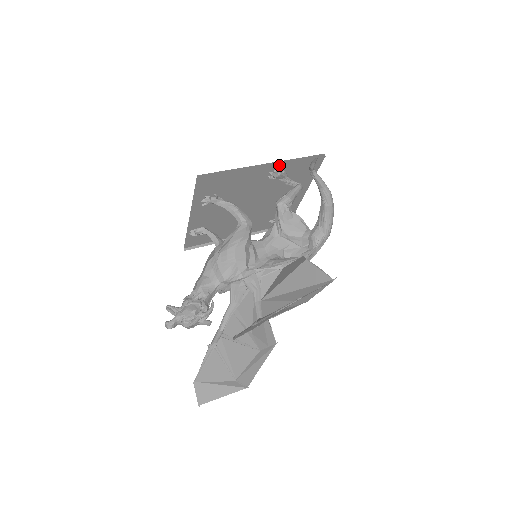
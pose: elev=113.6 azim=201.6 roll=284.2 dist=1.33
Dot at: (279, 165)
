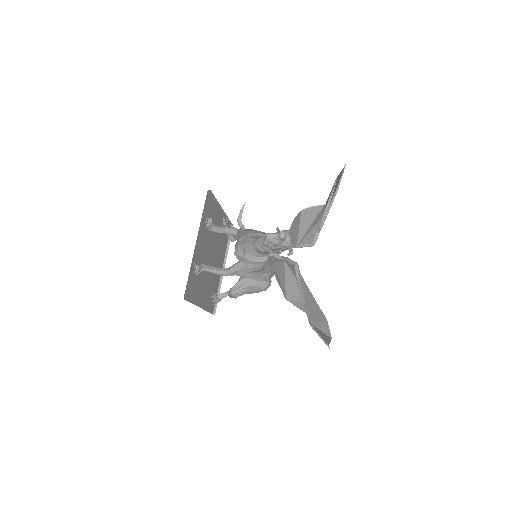
Dot at: (222, 218)
